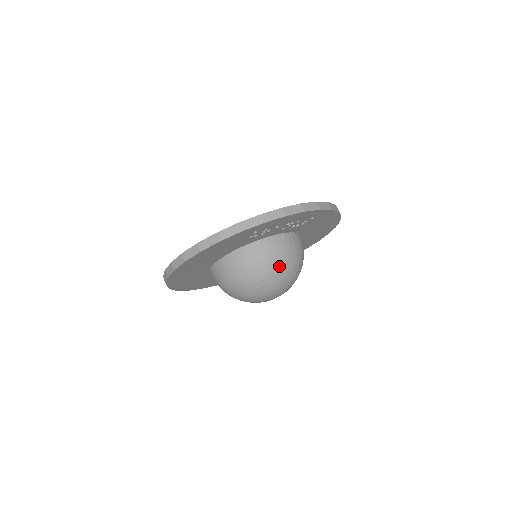
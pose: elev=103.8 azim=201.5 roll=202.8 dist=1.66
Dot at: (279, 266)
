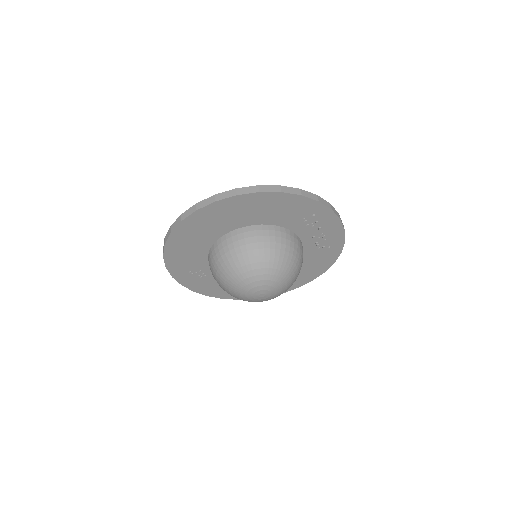
Dot at: (296, 263)
